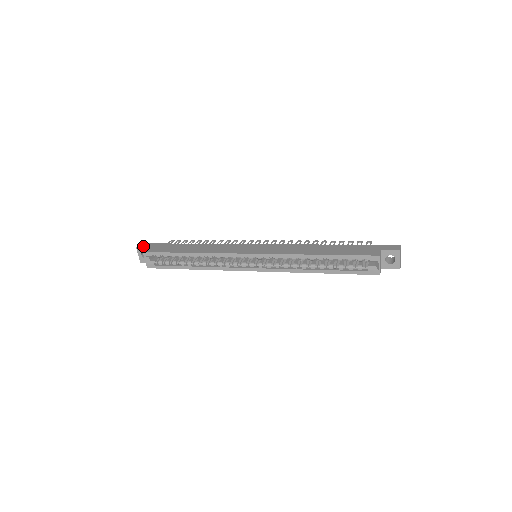
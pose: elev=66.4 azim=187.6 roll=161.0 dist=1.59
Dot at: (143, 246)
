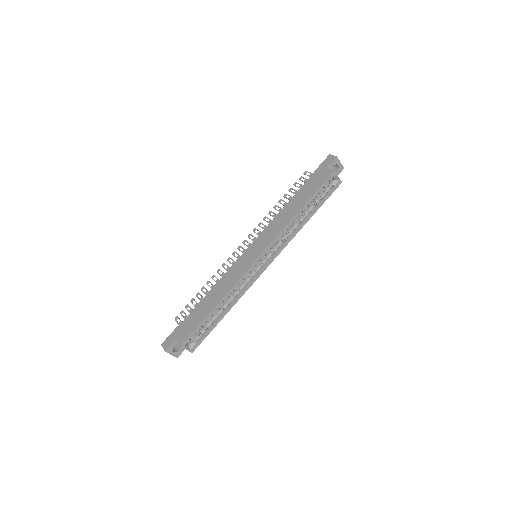
Dot at: (169, 344)
